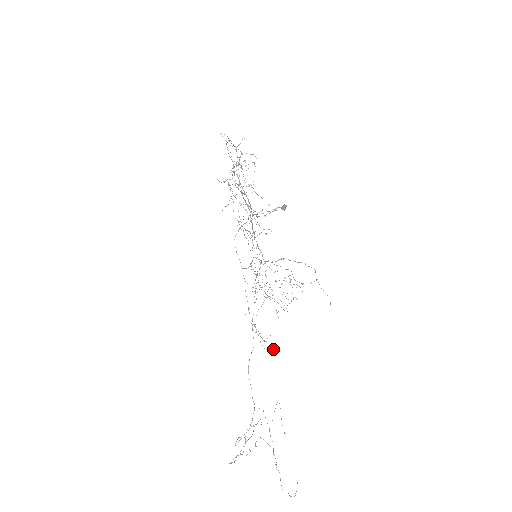
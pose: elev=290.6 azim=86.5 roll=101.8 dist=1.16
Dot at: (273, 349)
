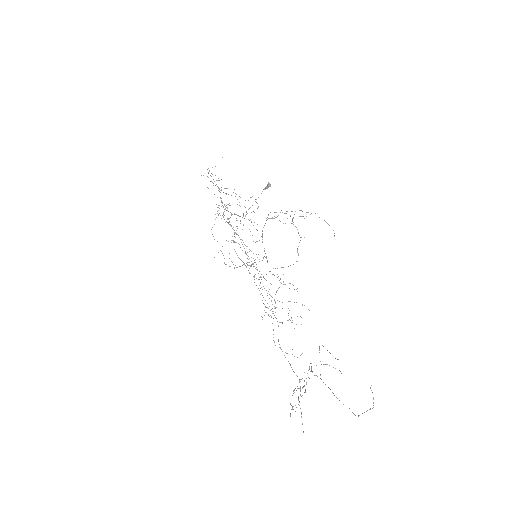
Dot at: (297, 291)
